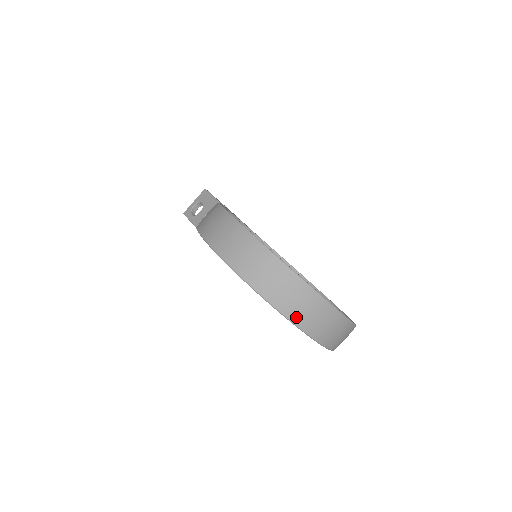
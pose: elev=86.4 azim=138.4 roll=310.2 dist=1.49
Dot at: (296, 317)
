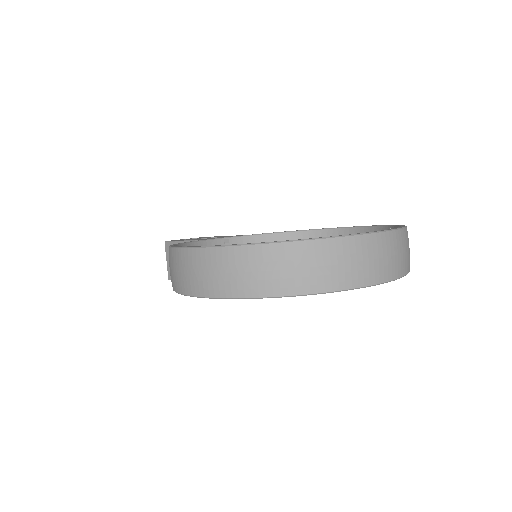
Dot at: (334, 282)
